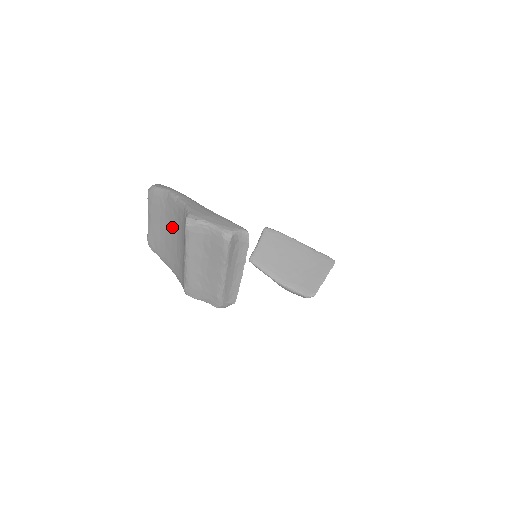
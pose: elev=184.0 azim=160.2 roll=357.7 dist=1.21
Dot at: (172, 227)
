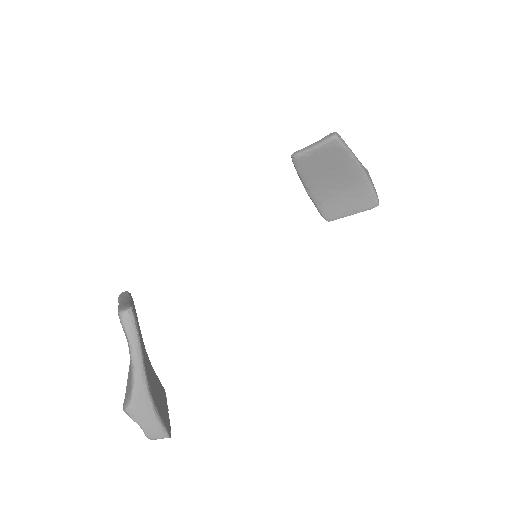
Dot at: occluded
